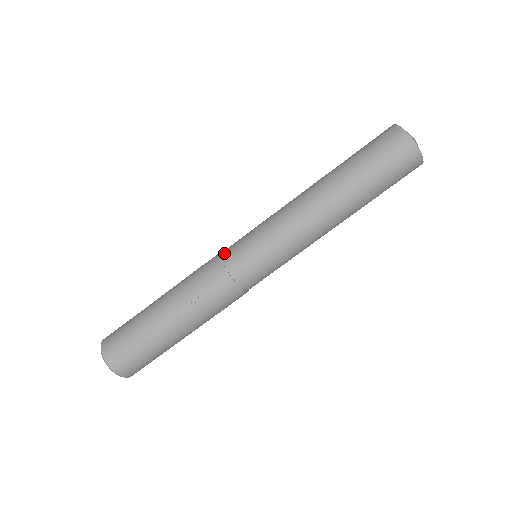
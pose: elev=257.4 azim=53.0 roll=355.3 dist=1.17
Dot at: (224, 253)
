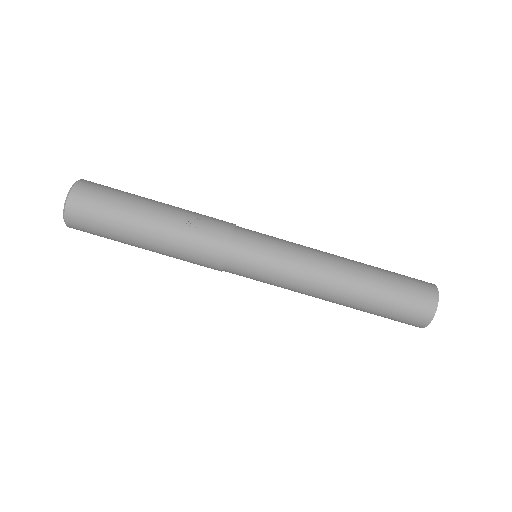
Dot at: occluded
